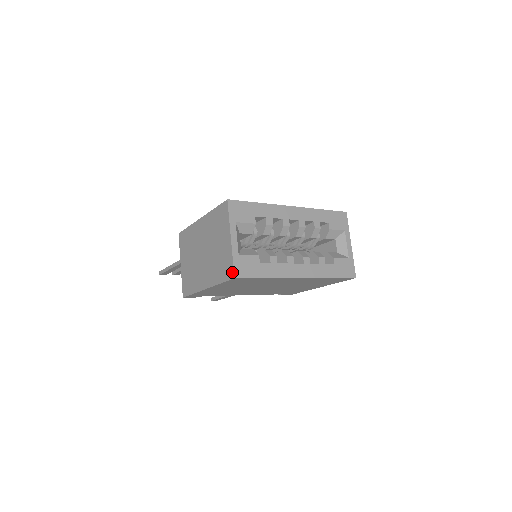
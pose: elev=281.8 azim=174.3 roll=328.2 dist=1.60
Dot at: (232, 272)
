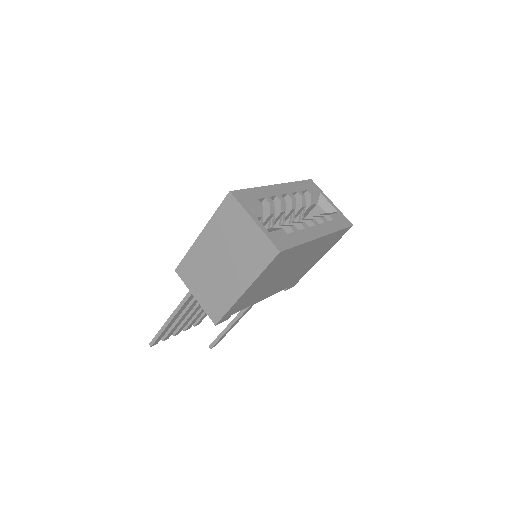
Dot at: (274, 249)
